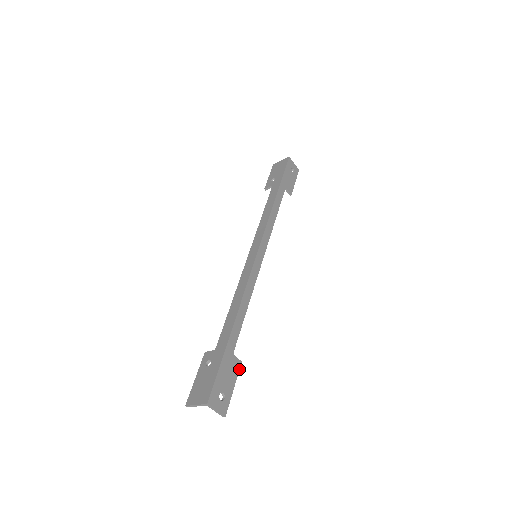
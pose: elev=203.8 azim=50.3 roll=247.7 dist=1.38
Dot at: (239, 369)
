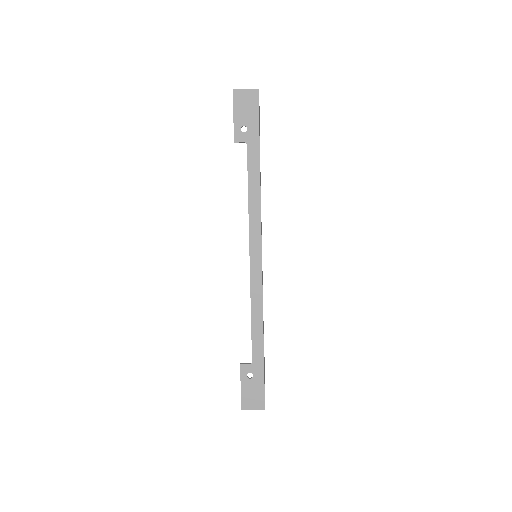
Dot at: (264, 363)
